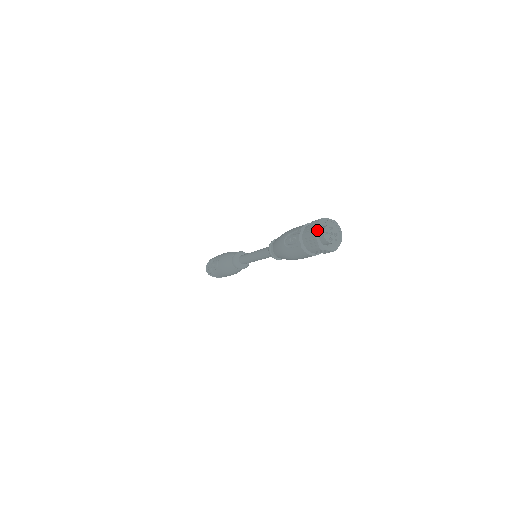
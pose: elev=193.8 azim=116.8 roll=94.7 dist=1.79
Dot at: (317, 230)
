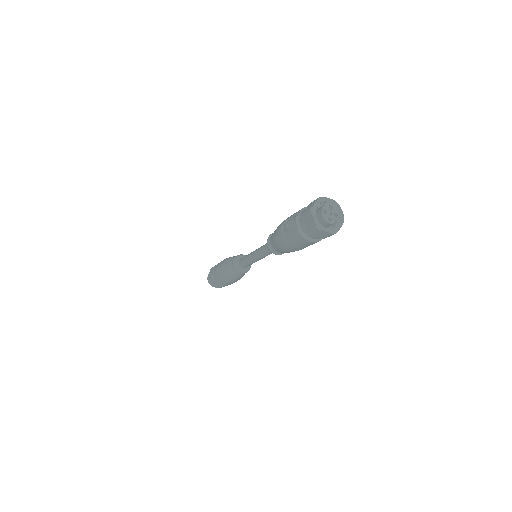
Dot at: (315, 208)
